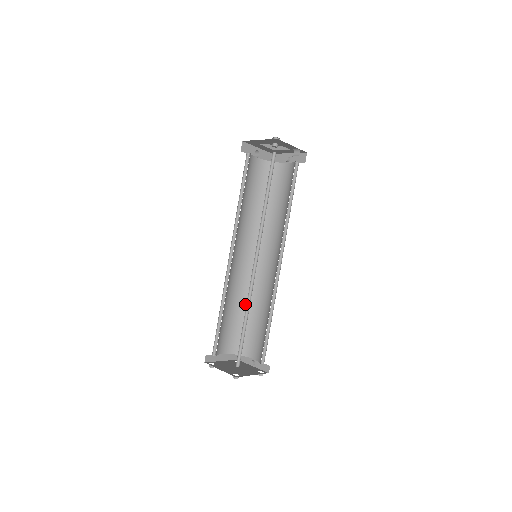
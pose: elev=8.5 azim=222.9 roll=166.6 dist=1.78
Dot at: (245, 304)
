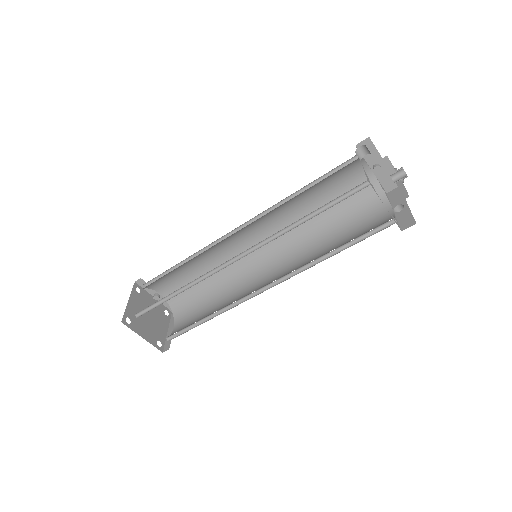
Dot at: (191, 260)
